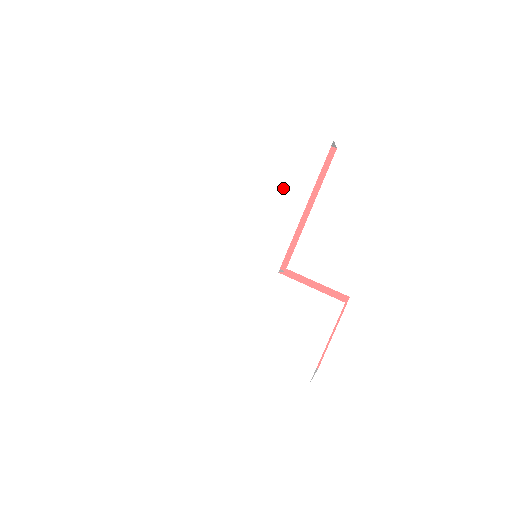
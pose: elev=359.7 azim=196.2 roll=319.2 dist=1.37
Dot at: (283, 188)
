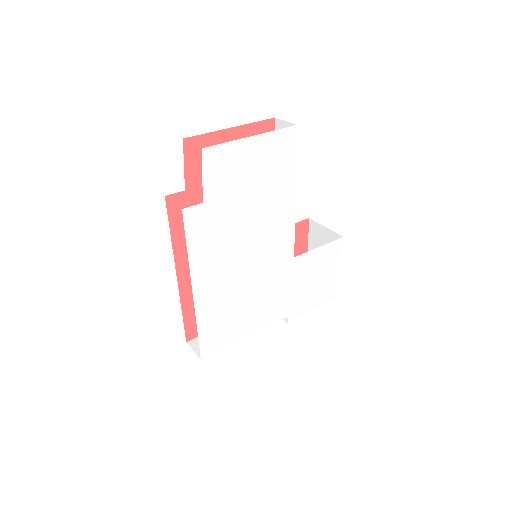
Dot at: (272, 195)
